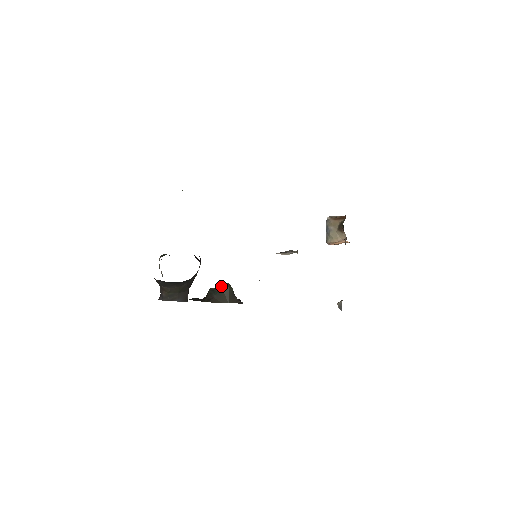
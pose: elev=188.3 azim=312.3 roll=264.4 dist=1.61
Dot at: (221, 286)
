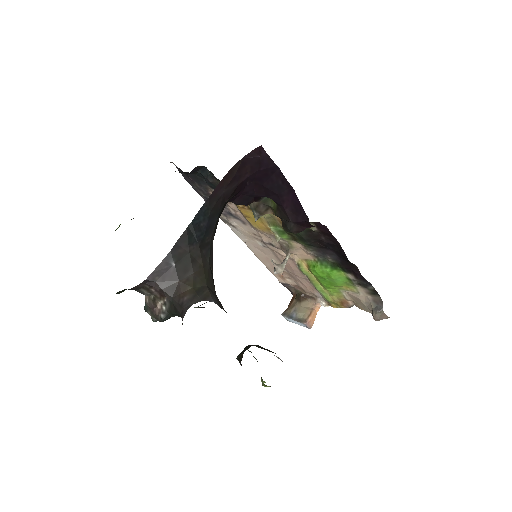
Dot at: occluded
